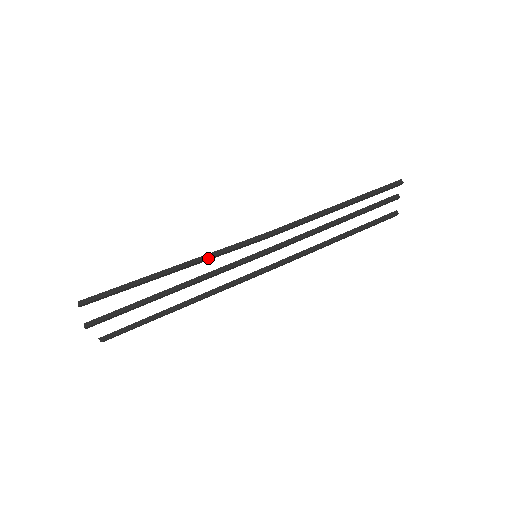
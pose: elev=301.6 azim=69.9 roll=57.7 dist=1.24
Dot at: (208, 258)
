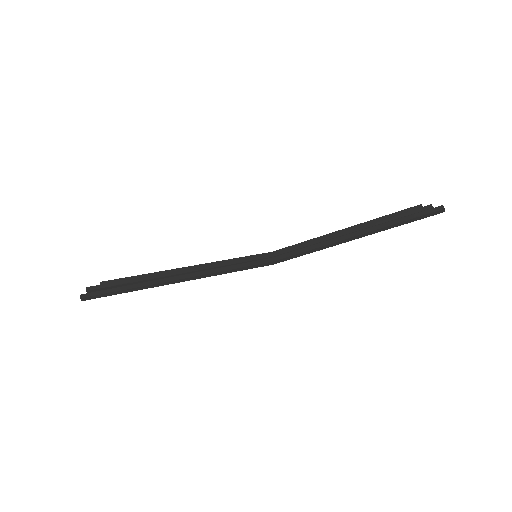
Dot at: occluded
